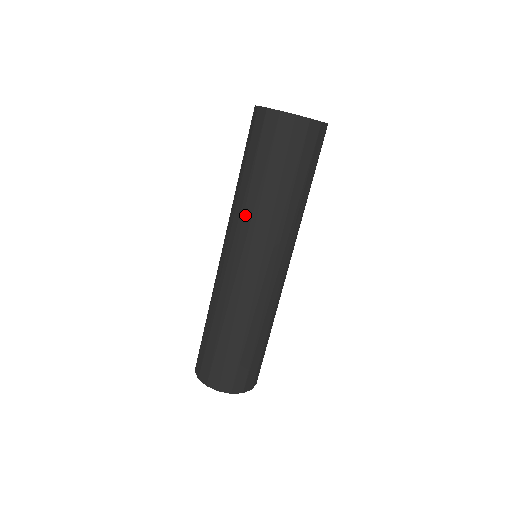
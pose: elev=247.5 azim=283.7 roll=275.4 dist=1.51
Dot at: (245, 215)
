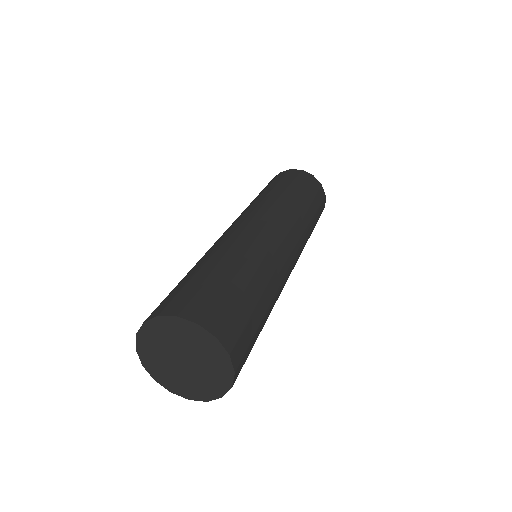
Dot at: occluded
